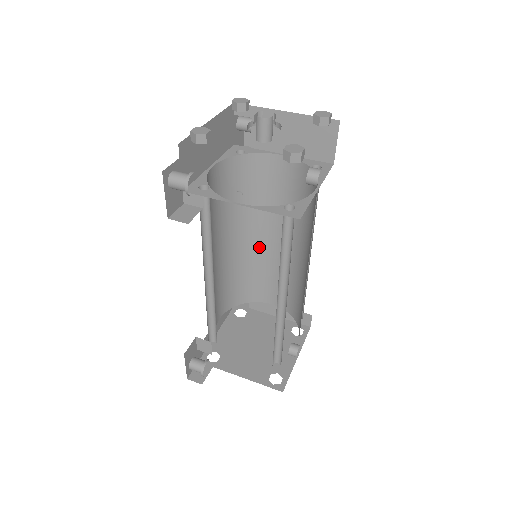
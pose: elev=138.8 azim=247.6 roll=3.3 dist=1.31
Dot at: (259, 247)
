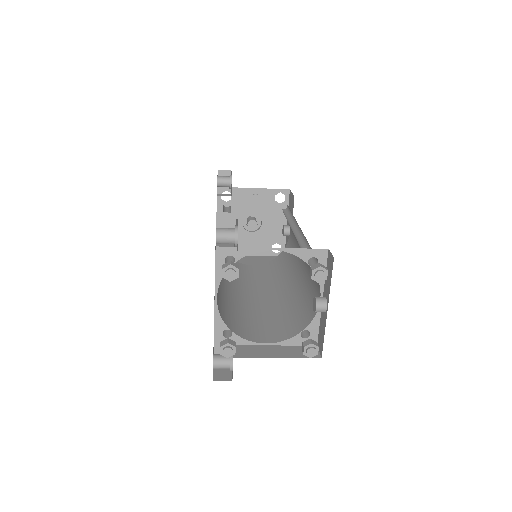
Dot at: (243, 300)
